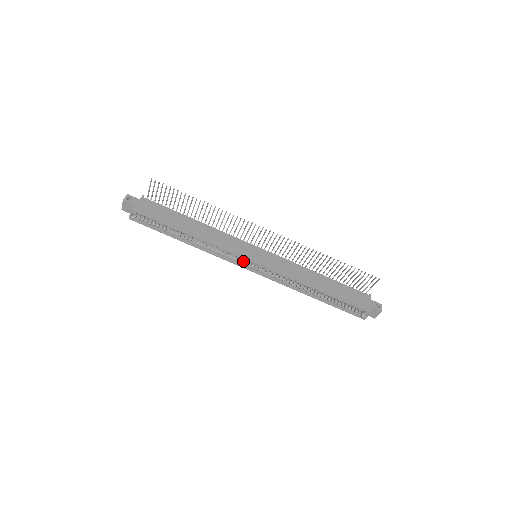
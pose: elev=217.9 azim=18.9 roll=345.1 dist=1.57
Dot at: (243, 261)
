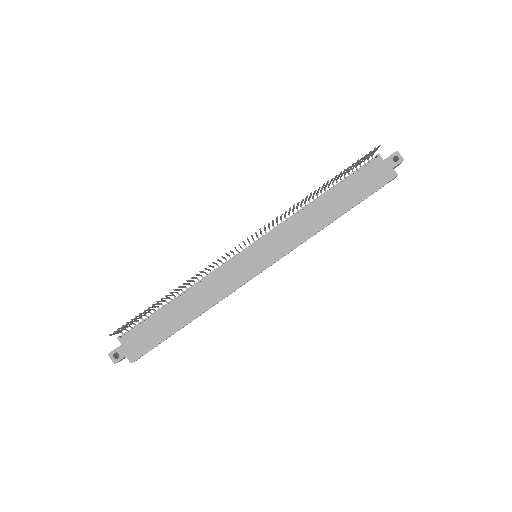
Dot at: occluded
